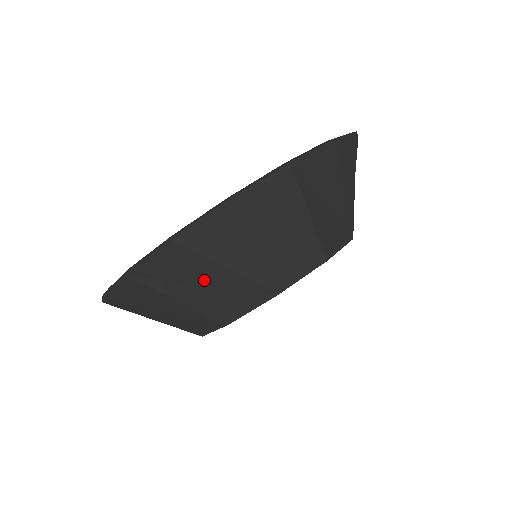
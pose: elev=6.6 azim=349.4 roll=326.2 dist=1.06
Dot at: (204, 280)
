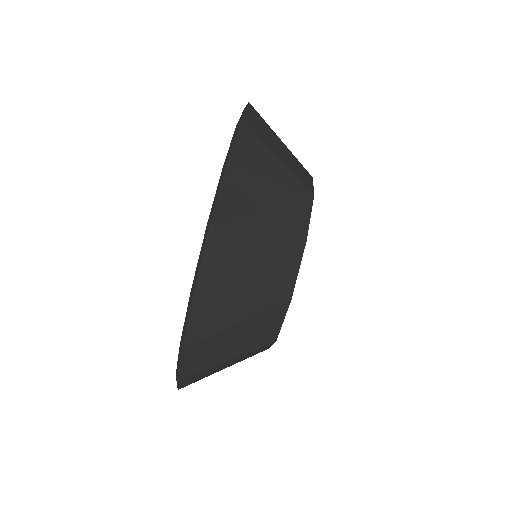
Dot at: (231, 339)
